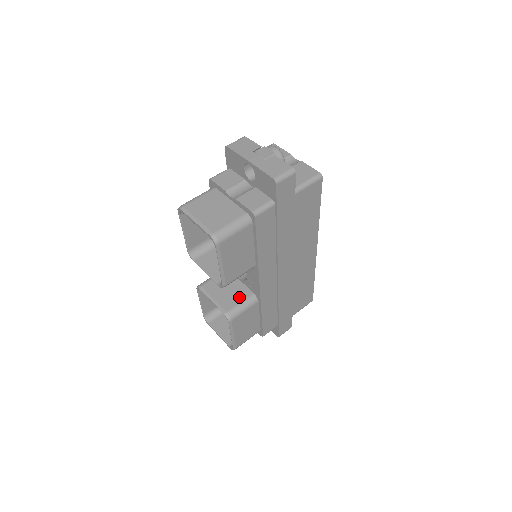
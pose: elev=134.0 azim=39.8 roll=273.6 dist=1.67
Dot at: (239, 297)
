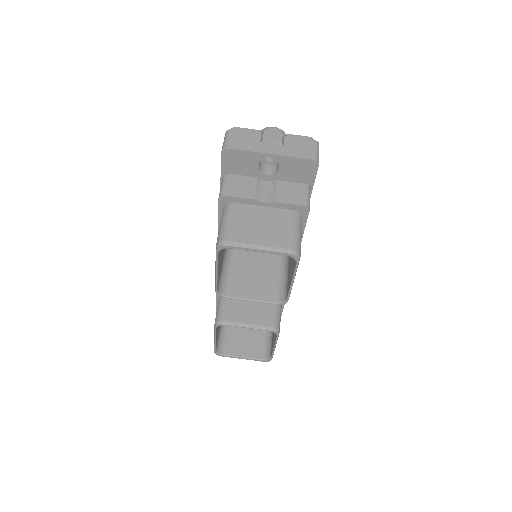
Dot at: (268, 306)
